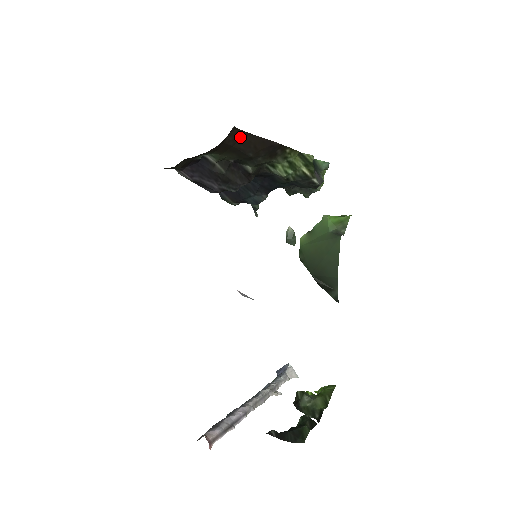
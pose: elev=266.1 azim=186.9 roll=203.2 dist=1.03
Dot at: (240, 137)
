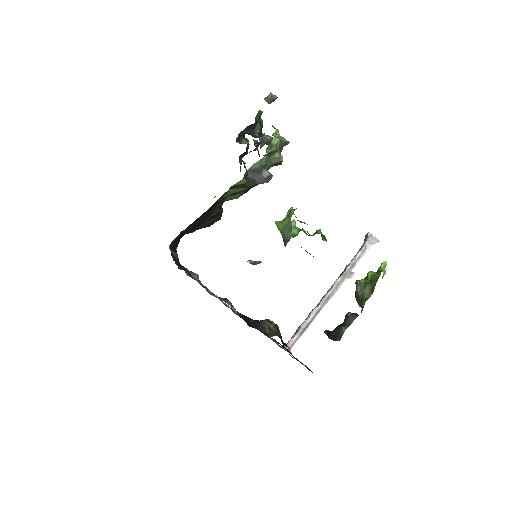
Dot at: (181, 235)
